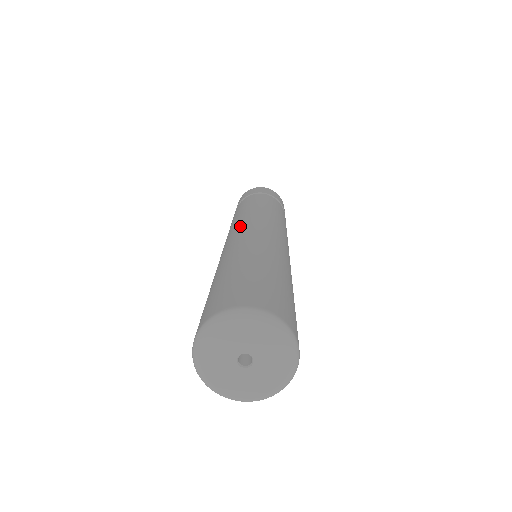
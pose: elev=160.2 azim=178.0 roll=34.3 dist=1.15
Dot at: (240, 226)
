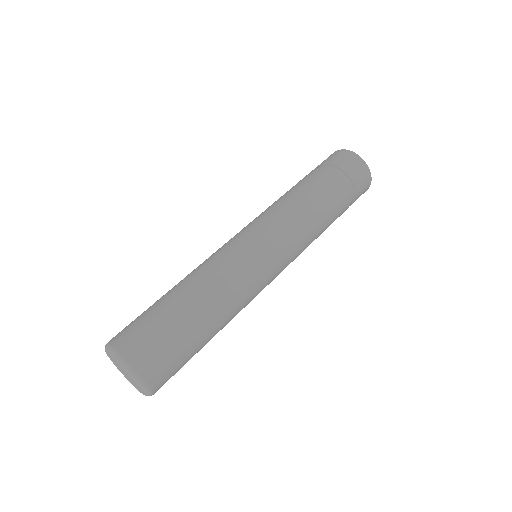
Dot at: (266, 242)
